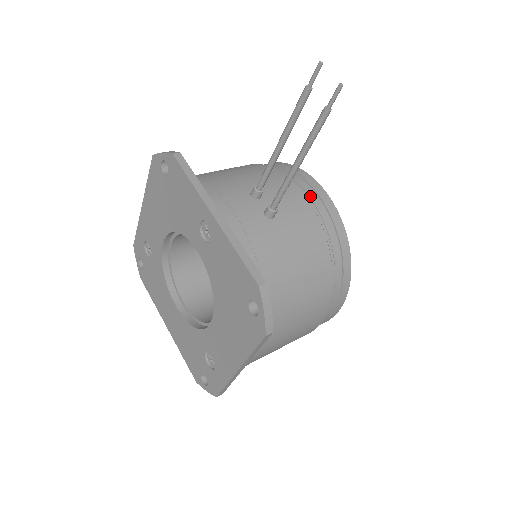
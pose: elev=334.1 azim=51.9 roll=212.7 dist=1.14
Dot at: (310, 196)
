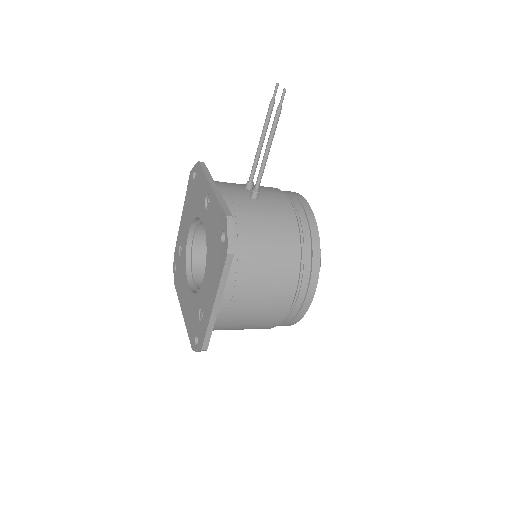
Dot at: (292, 199)
